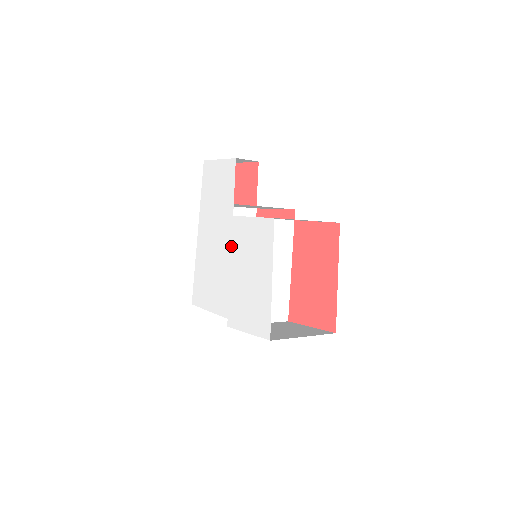
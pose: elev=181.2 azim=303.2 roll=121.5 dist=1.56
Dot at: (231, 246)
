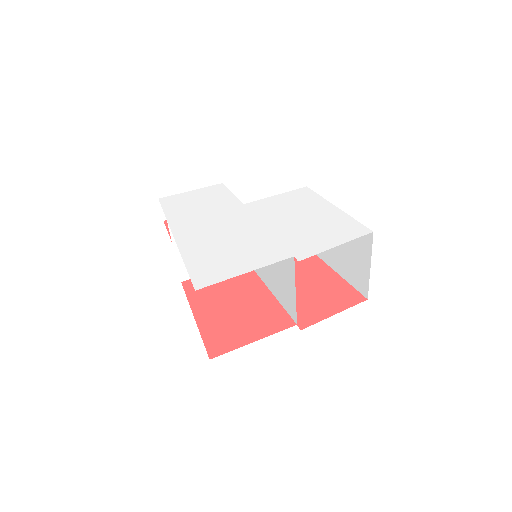
Dot at: (256, 217)
